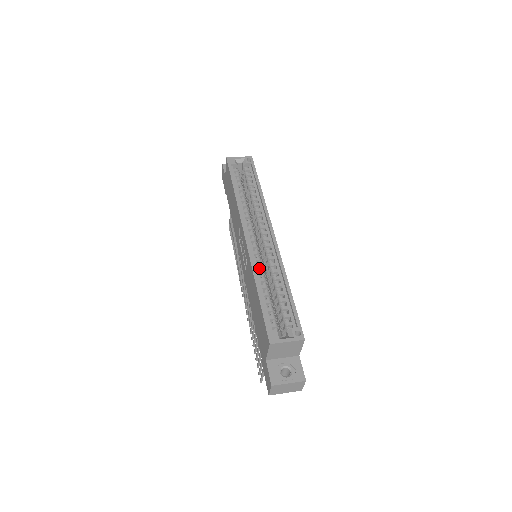
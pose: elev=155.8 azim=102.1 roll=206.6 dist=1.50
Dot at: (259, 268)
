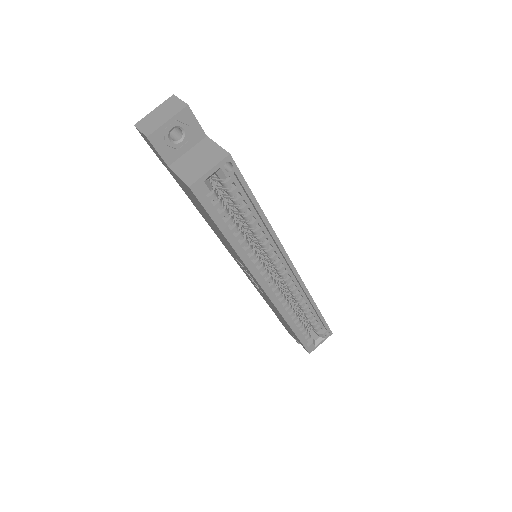
Dot at: (285, 305)
